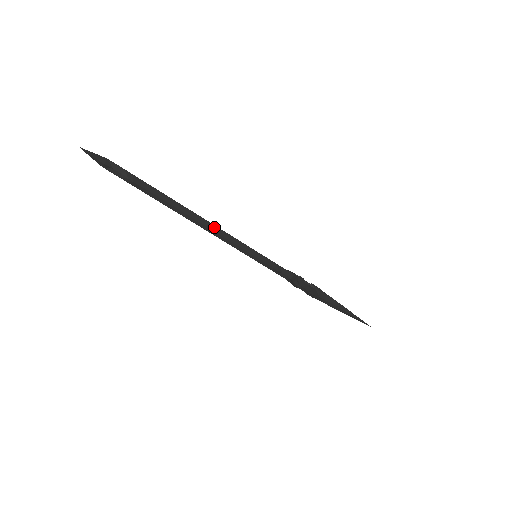
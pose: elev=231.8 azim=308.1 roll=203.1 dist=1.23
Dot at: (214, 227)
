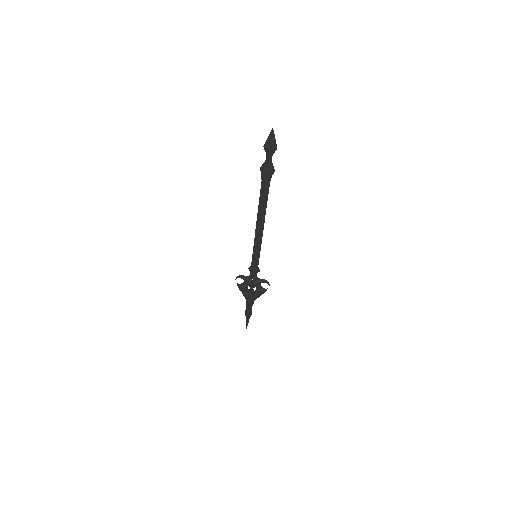
Dot at: (262, 225)
